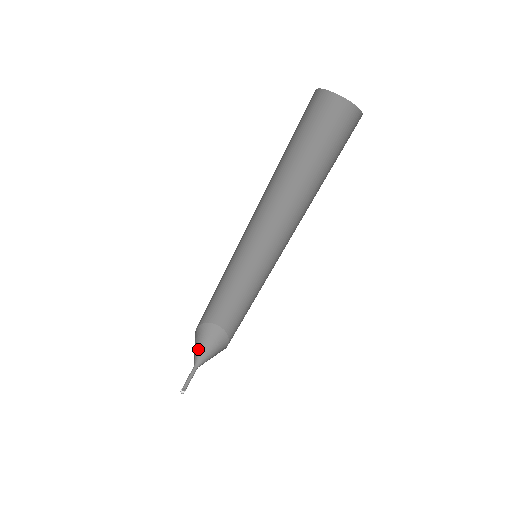
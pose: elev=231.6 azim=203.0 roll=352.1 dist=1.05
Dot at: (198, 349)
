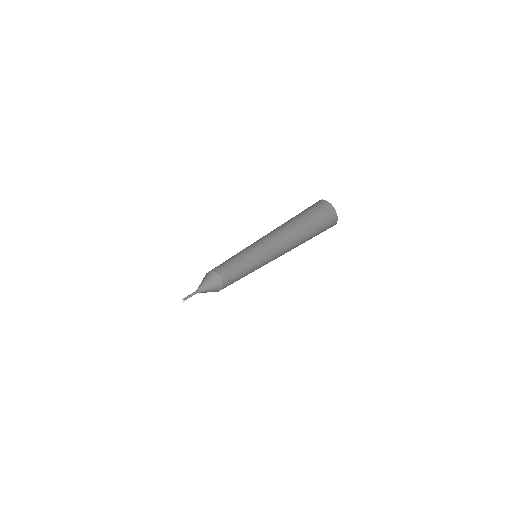
Dot at: (205, 283)
